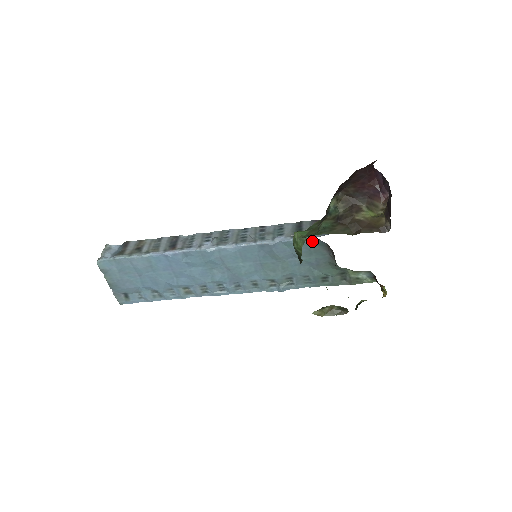
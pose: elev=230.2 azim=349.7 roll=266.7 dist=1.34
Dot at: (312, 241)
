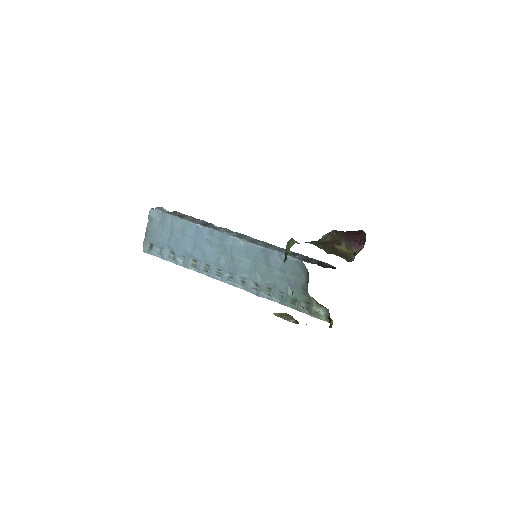
Dot at: (299, 263)
